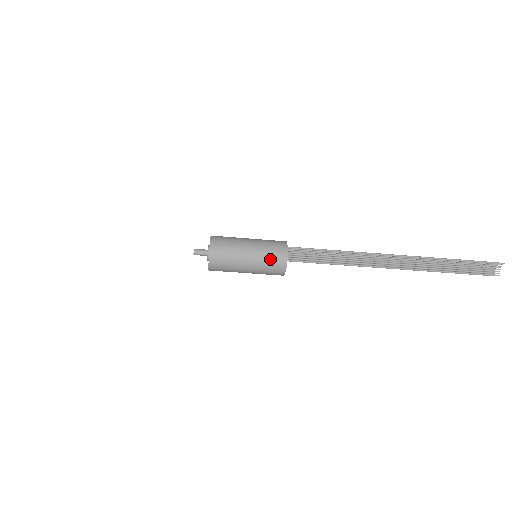
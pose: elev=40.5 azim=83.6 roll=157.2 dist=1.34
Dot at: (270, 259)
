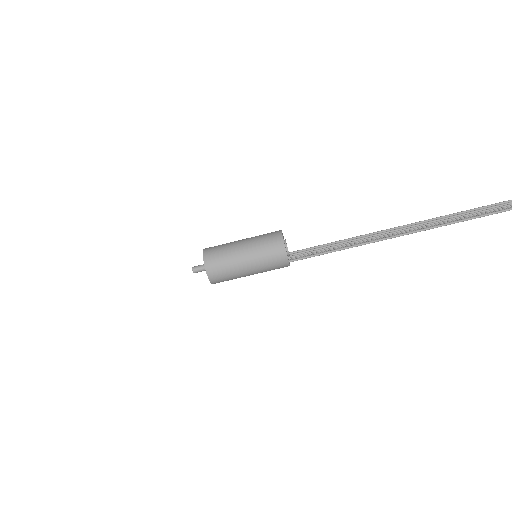
Dot at: (264, 234)
